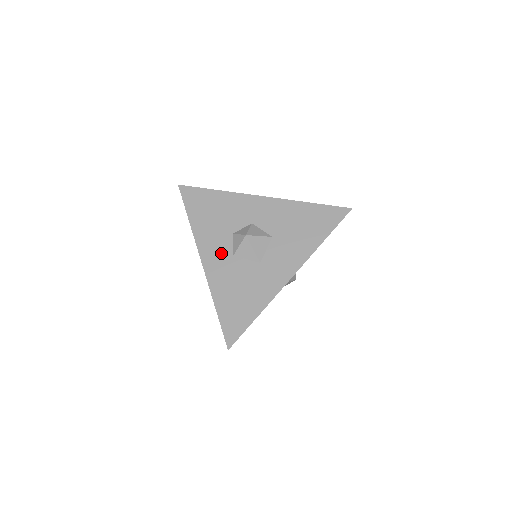
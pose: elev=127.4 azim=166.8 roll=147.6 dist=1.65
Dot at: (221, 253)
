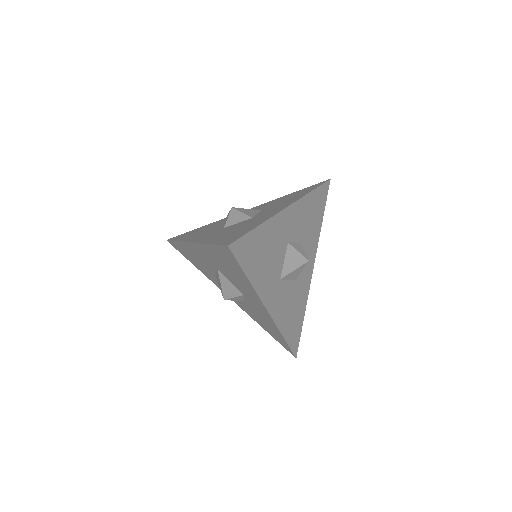
Dot at: (211, 232)
